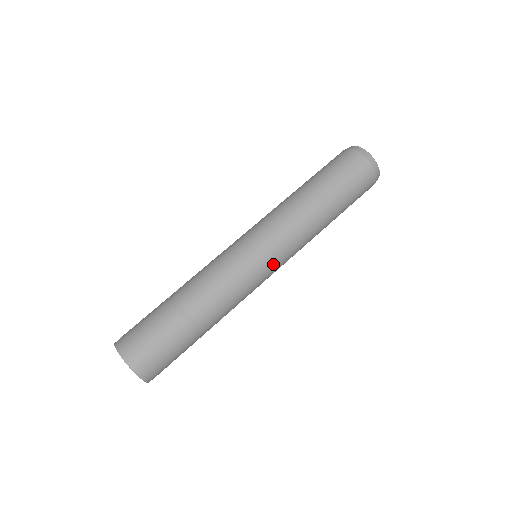
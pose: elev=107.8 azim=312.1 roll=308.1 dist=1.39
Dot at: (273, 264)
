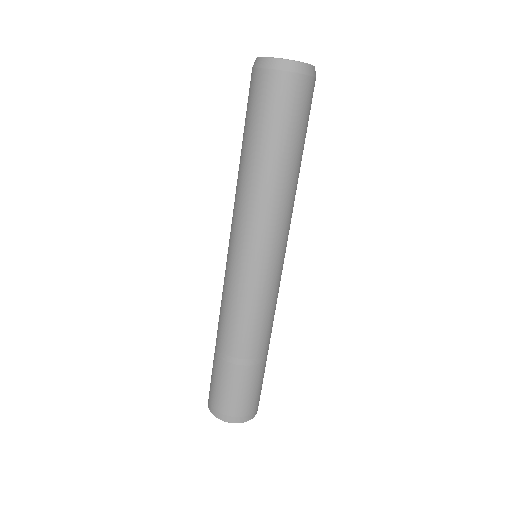
Dot at: (284, 256)
